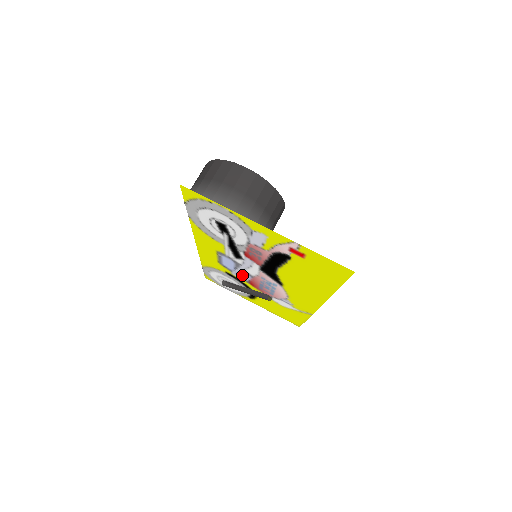
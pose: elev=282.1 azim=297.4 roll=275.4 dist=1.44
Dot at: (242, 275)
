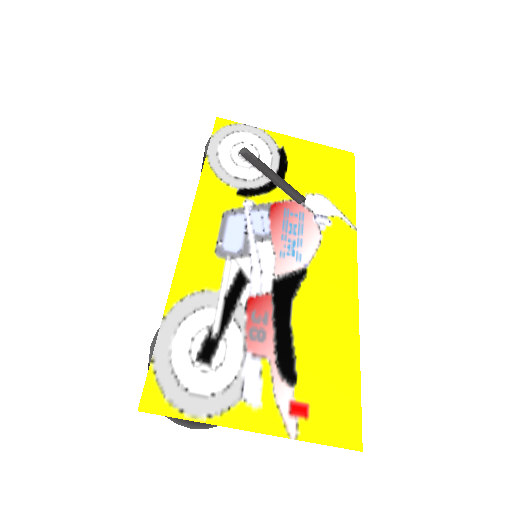
Dot at: occluded
